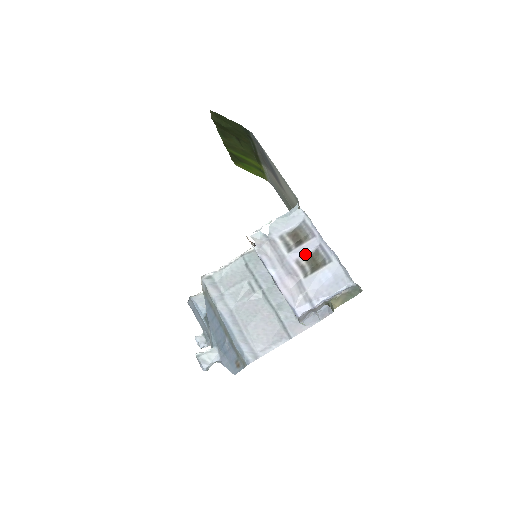
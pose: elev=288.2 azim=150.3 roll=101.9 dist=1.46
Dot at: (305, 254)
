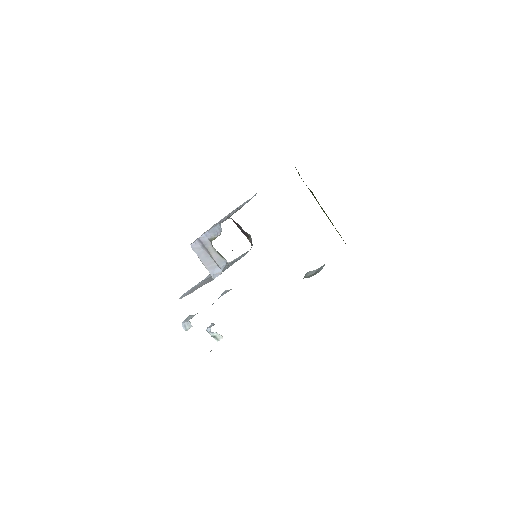
Dot at: occluded
